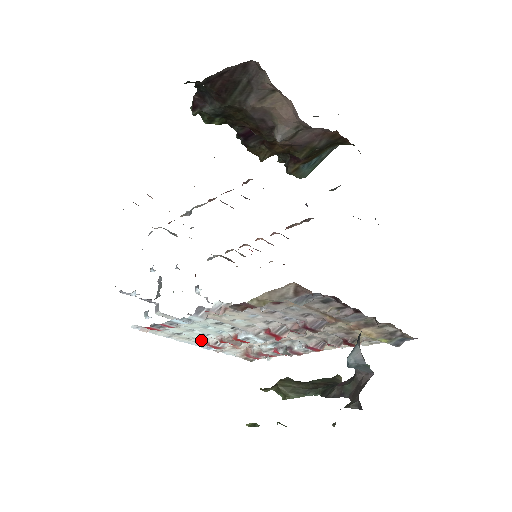
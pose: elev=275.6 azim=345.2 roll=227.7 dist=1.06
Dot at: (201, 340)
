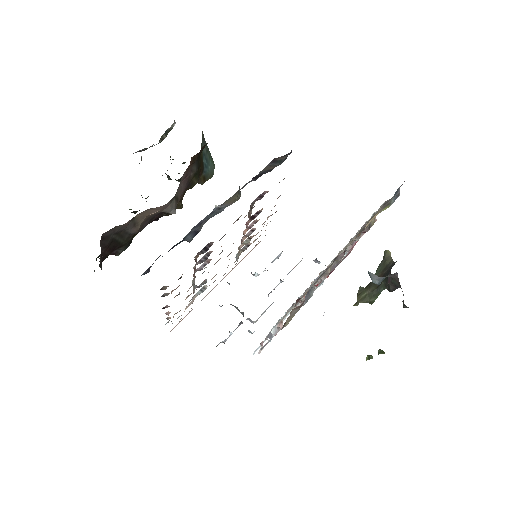
Dot at: occluded
